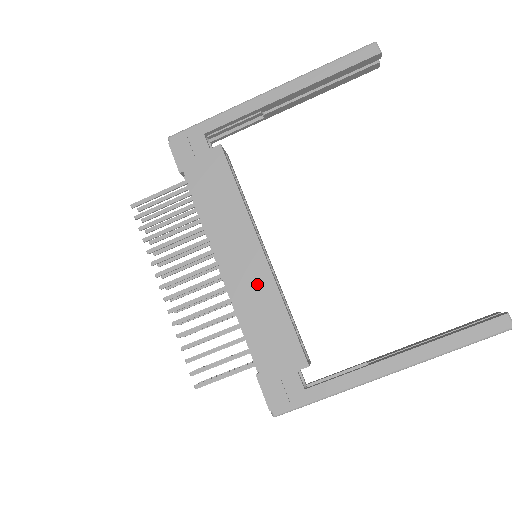
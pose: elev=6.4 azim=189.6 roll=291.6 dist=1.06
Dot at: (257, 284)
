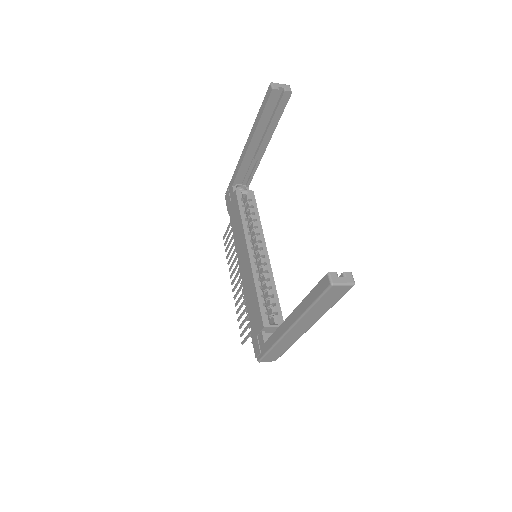
Dot at: (248, 275)
